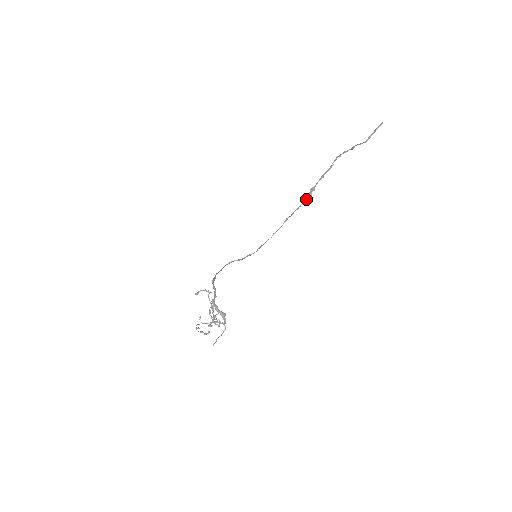
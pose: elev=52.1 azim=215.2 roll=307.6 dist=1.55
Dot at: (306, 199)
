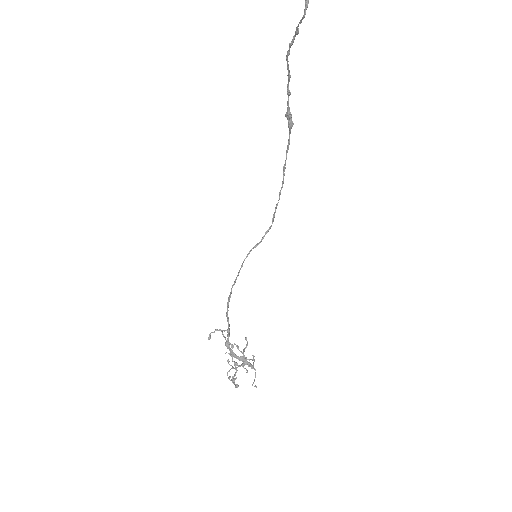
Dot at: (289, 132)
